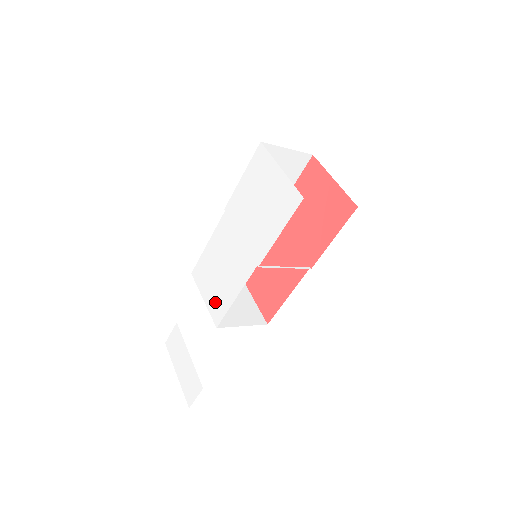
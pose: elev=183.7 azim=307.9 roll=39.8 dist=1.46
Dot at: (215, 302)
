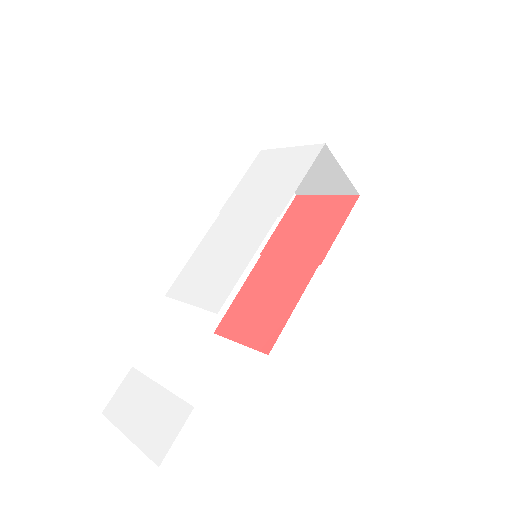
Dot at: (212, 291)
